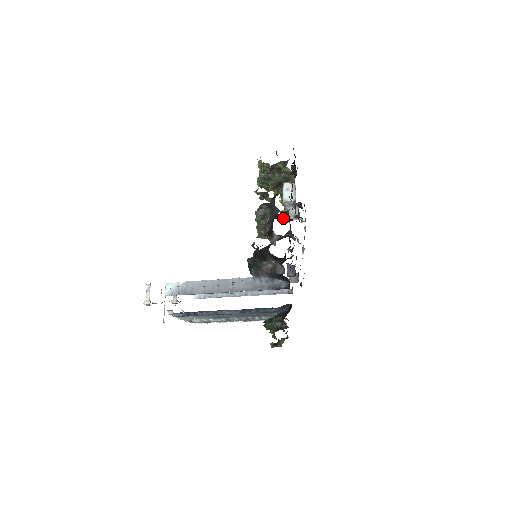
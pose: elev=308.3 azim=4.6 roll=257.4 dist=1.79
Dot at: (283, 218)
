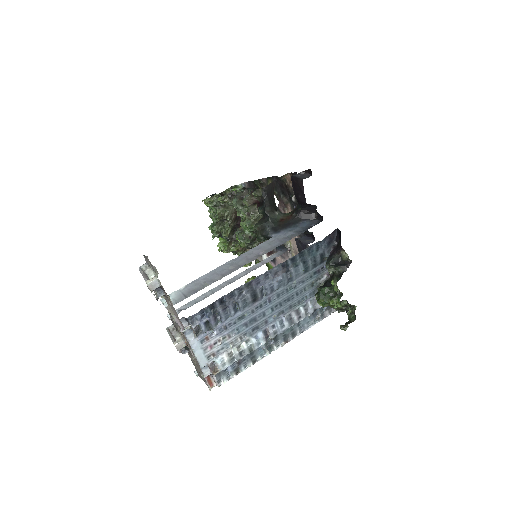
Dot at: occluded
